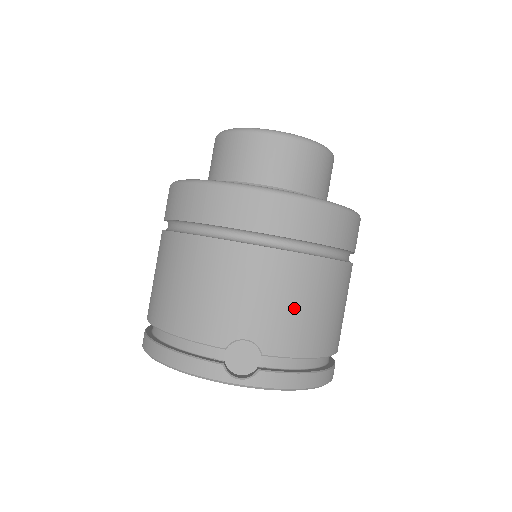
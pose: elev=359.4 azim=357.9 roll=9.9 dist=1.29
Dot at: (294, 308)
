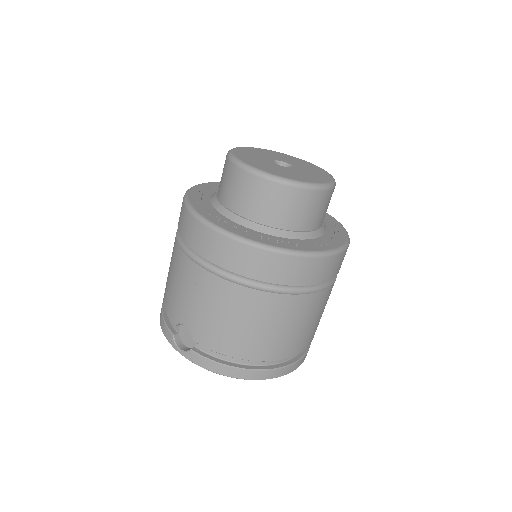
Dot at: (217, 318)
